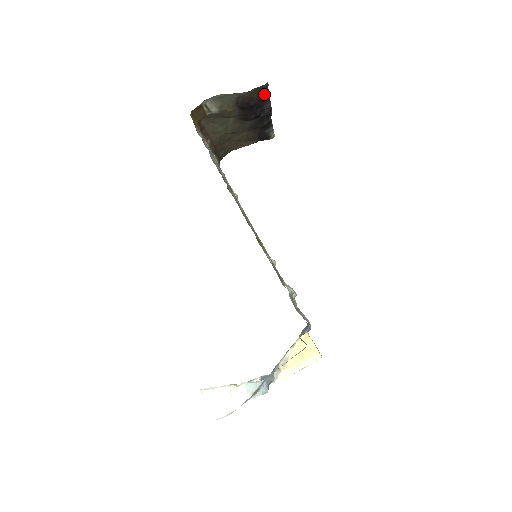
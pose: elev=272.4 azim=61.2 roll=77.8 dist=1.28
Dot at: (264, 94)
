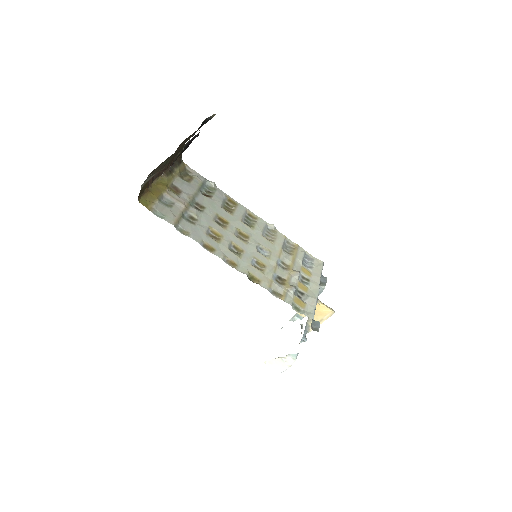
Dot at: (186, 145)
